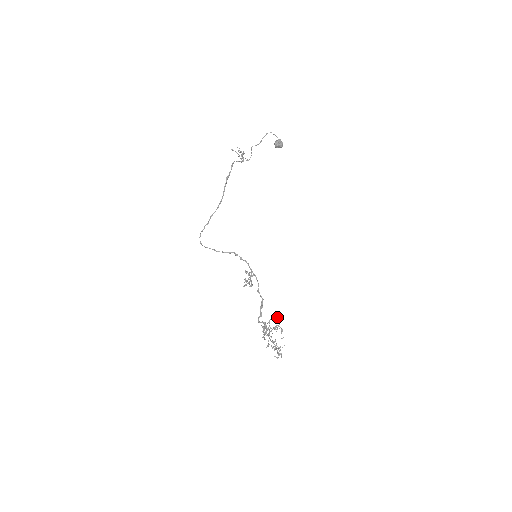
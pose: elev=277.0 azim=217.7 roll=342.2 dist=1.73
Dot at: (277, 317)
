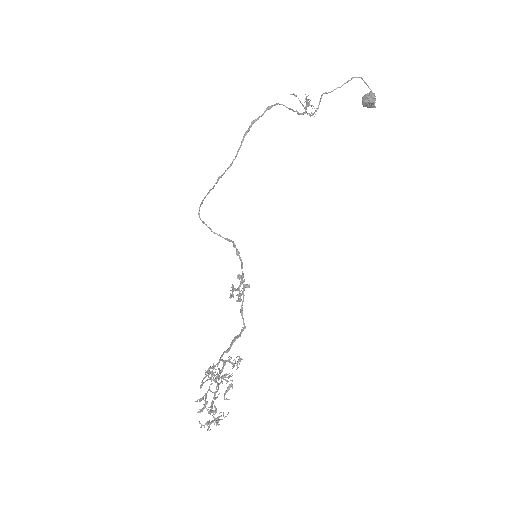
Dot at: occluded
